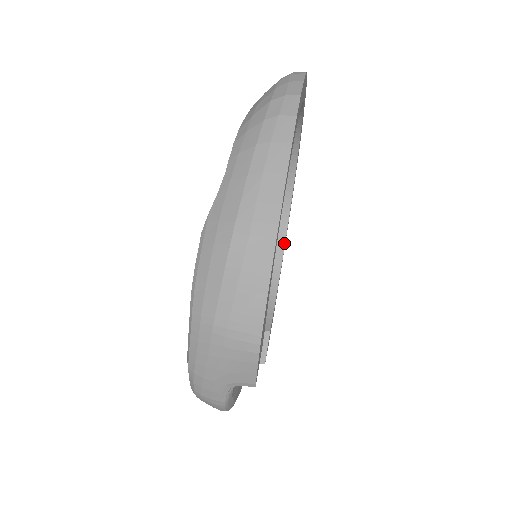
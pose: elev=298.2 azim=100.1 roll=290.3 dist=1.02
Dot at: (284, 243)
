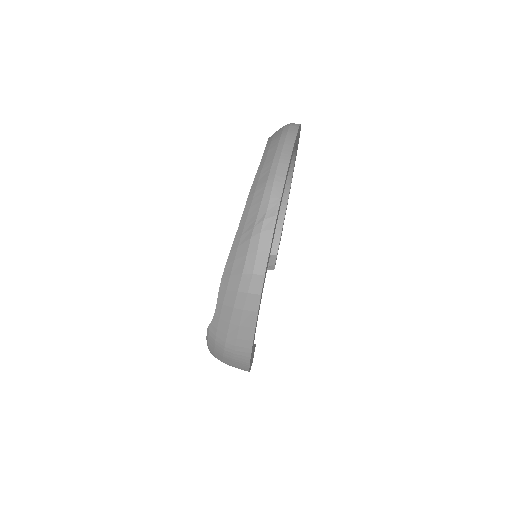
Dot at: (291, 180)
